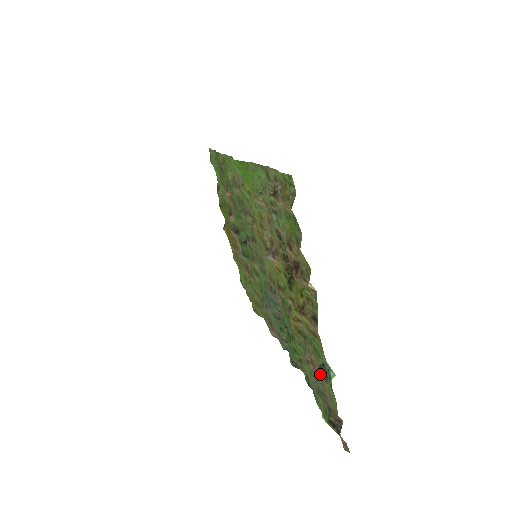
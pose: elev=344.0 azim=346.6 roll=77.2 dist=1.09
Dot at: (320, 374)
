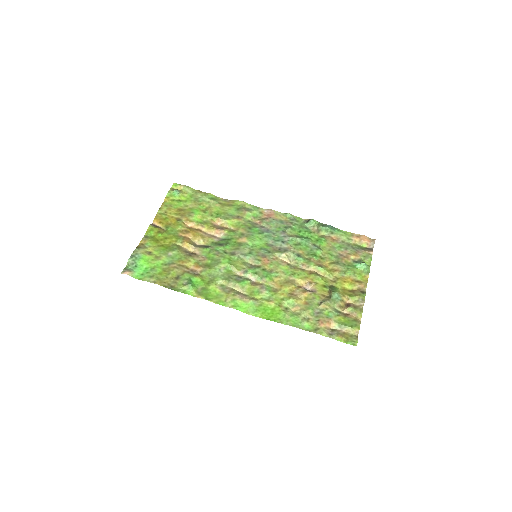
Dot at: (352, 255)
